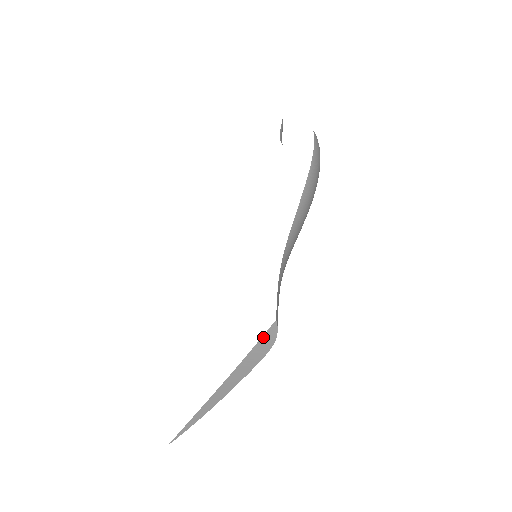
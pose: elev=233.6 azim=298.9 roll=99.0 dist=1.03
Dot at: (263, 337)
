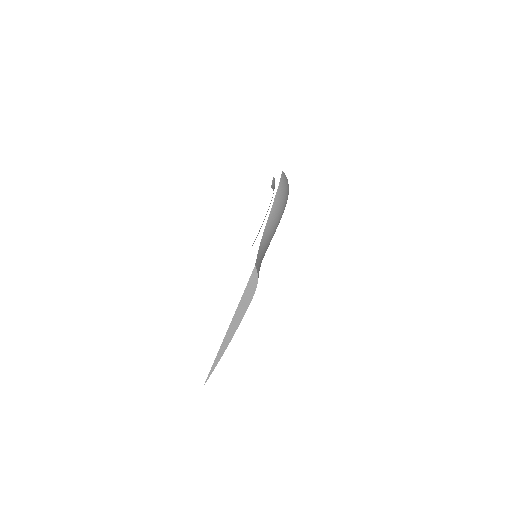
Dot at: (250, 279)
